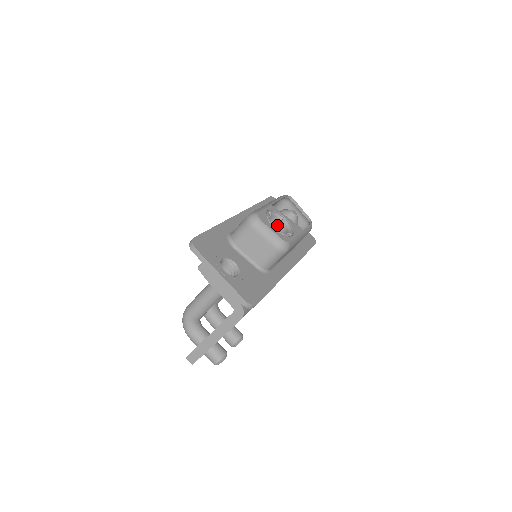
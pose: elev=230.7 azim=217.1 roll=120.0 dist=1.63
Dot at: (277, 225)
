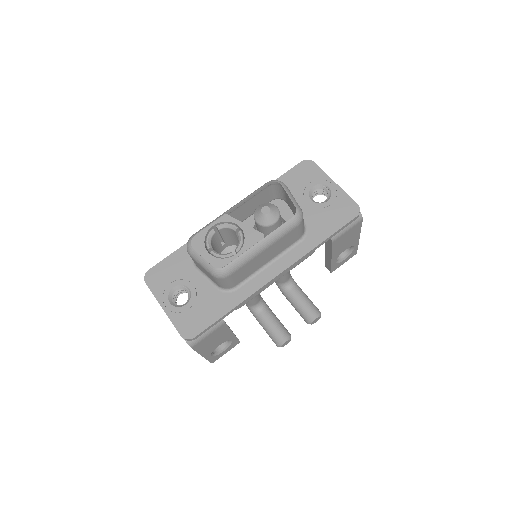
Dot at: (242, 233)
